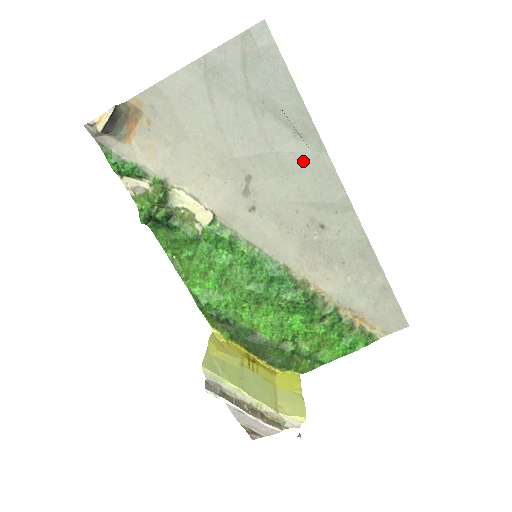
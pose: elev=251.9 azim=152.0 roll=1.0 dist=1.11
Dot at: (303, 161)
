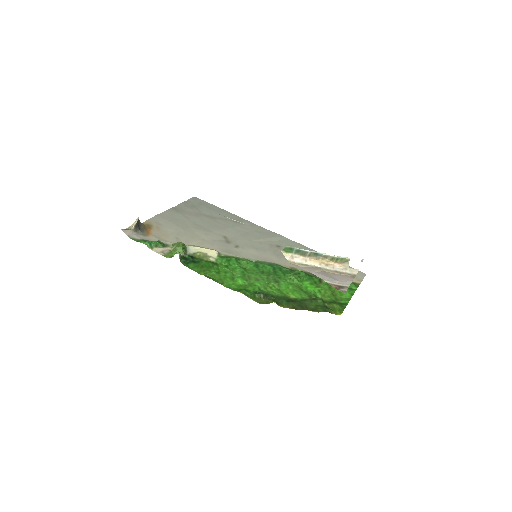
Dot at: (247, 228)
